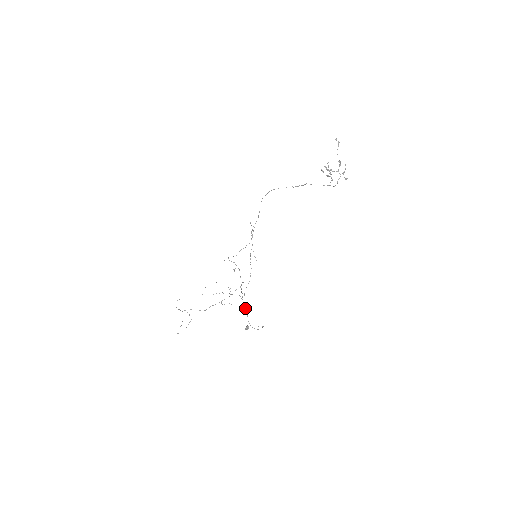
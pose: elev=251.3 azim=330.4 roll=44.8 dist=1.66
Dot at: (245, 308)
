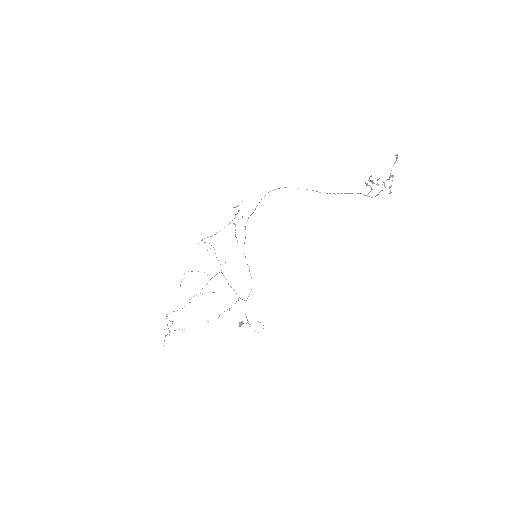
Dot at: occluded
